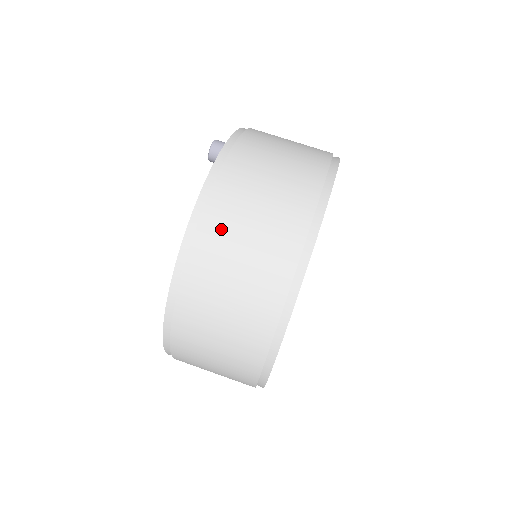
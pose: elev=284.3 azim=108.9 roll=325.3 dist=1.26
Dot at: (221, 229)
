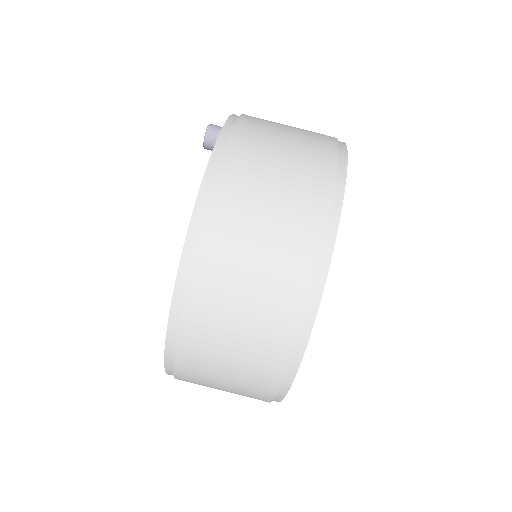
Dot at: (232, 216)
